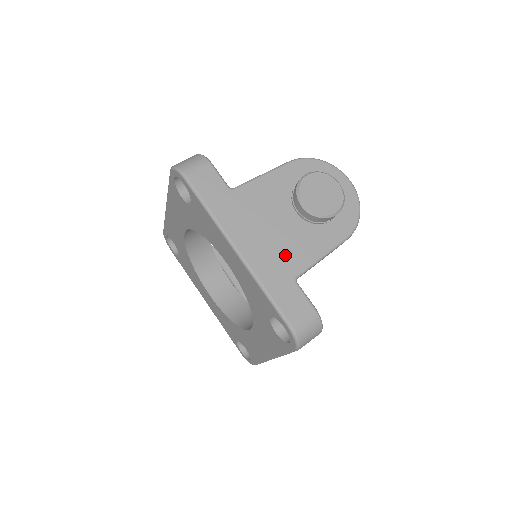
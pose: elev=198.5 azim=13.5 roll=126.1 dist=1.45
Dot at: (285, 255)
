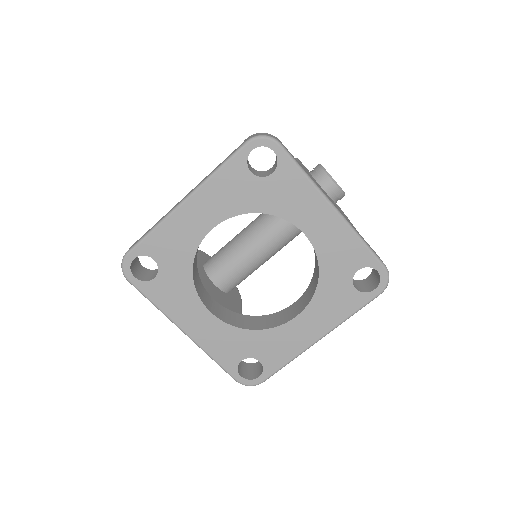
Dot at: occluded
